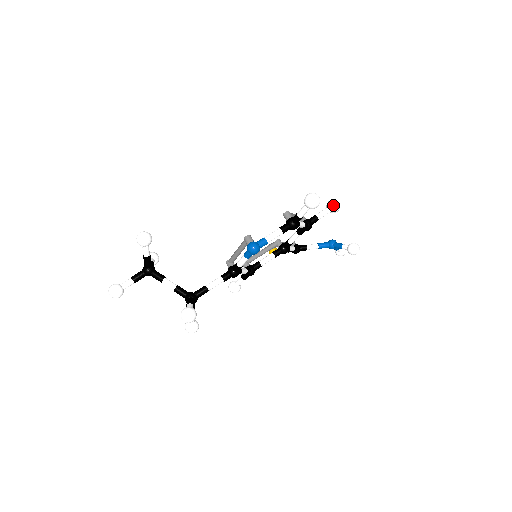
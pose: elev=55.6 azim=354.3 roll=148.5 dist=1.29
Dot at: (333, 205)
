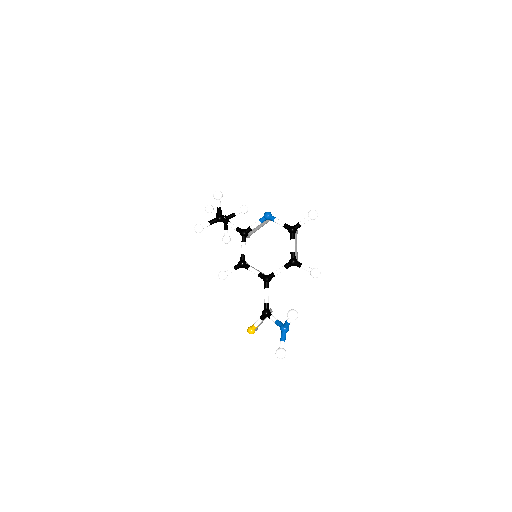
Dot at: (316, 268)
